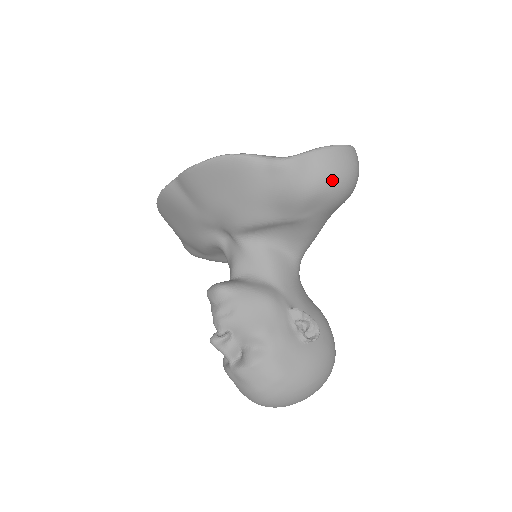
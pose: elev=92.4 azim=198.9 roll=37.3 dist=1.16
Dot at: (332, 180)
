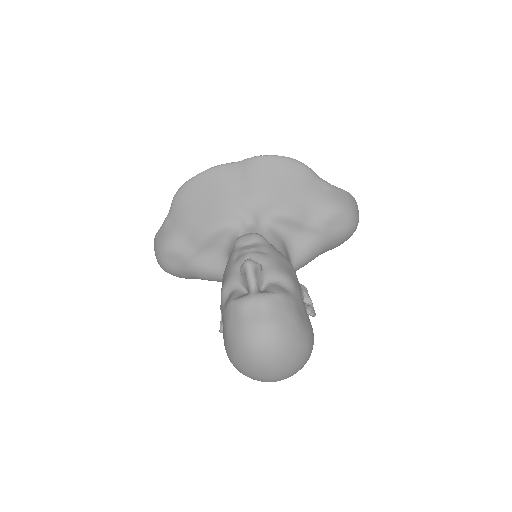
Dot at: (353, 213)
